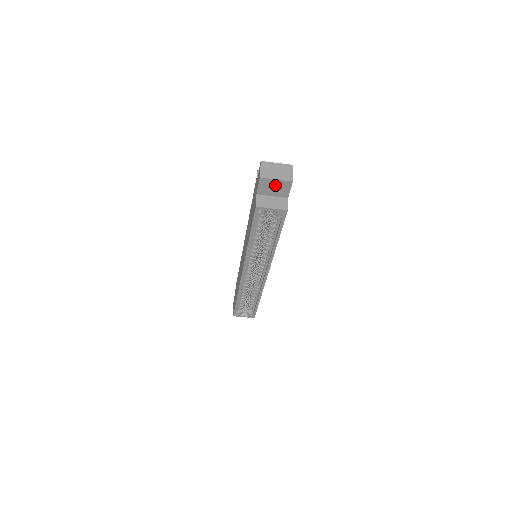
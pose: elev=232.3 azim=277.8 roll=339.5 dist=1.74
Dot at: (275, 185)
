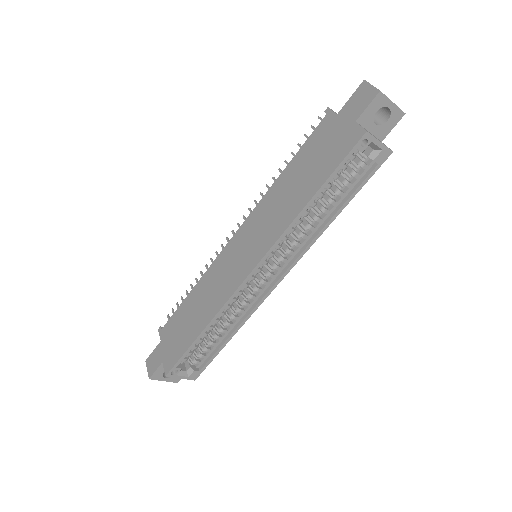
Dot at: occluded
